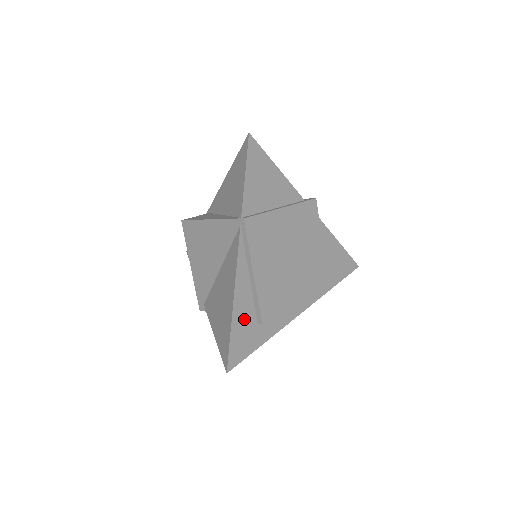
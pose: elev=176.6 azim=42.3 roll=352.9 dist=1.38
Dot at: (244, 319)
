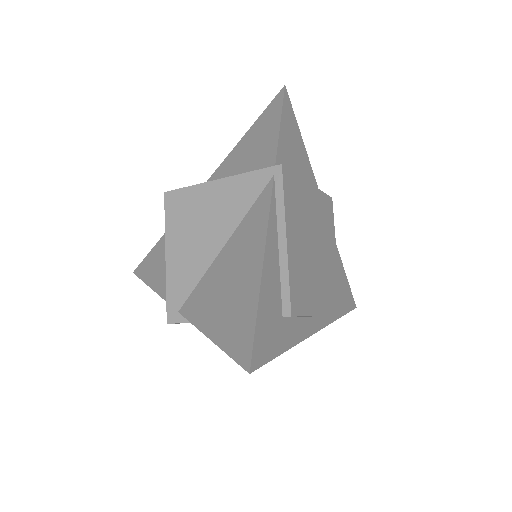
Dot at: (271, 300)
